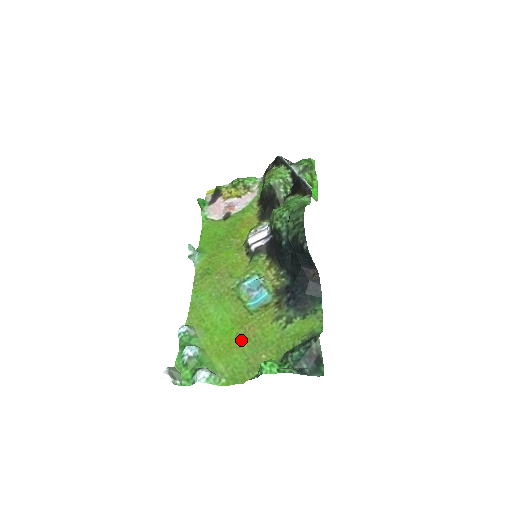
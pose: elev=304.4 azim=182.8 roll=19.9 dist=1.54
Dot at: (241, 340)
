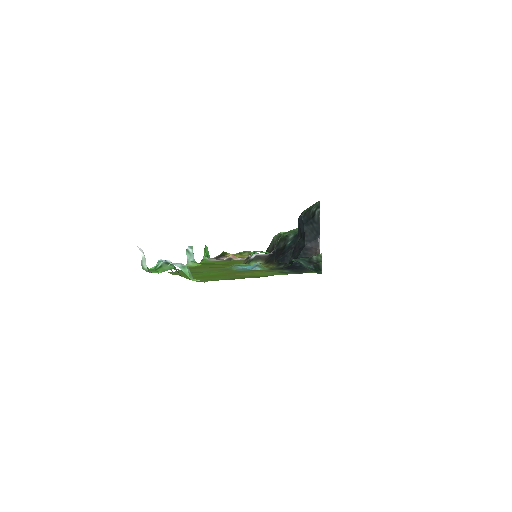
Dot at: (226, 275)
